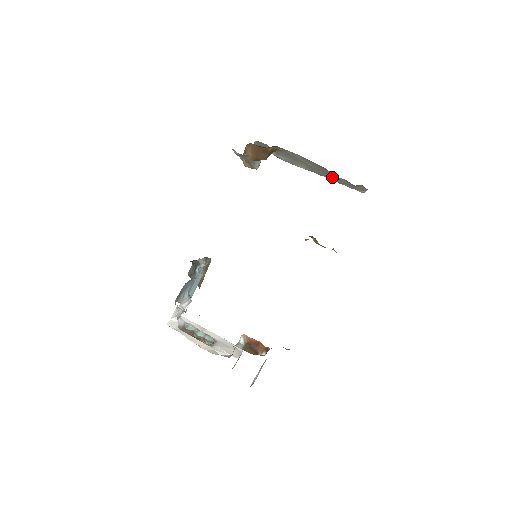
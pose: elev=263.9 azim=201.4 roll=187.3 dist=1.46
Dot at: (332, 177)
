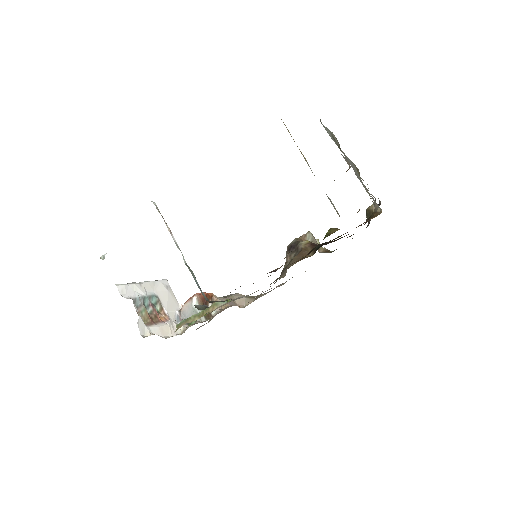
Dot at: occluded
